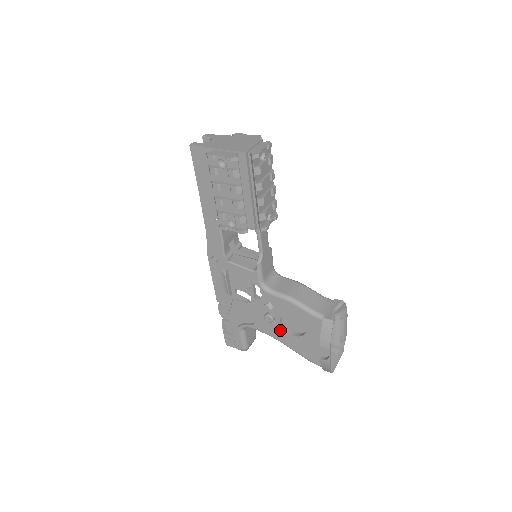
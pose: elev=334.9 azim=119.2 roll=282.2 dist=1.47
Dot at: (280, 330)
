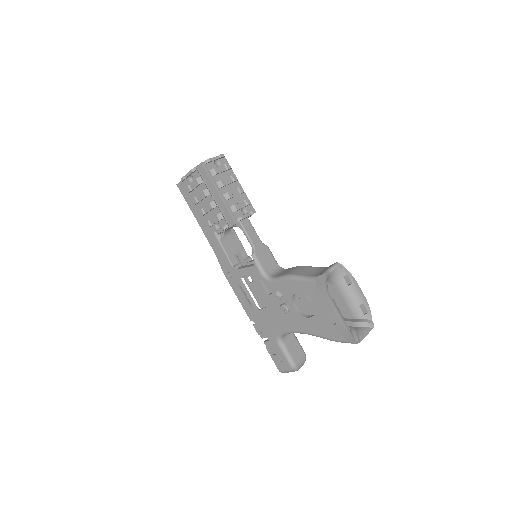
Dot at: (299, 318)
